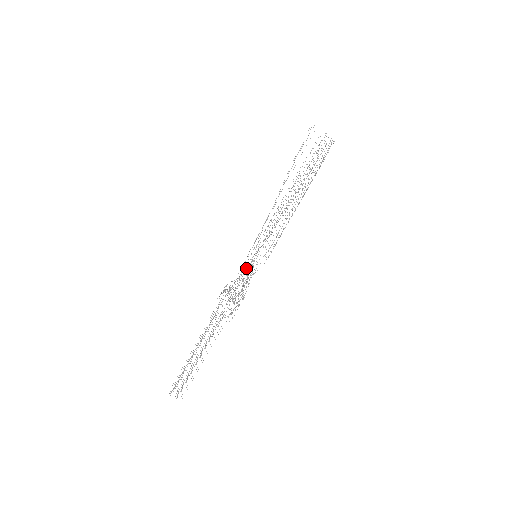
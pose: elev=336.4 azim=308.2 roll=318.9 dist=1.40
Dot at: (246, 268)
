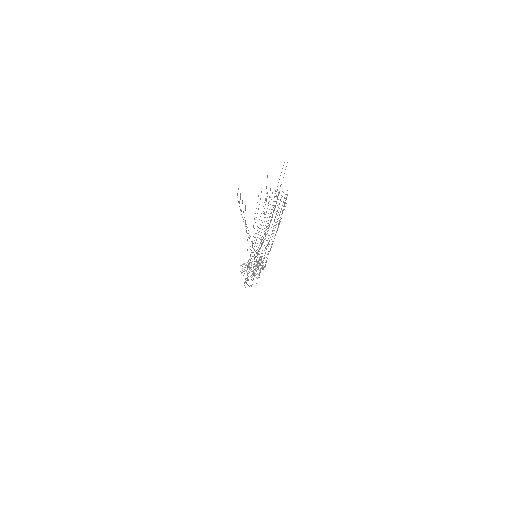
Dot at: occluded
